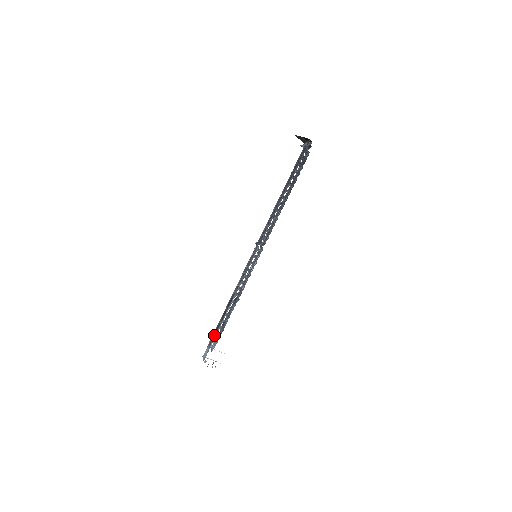
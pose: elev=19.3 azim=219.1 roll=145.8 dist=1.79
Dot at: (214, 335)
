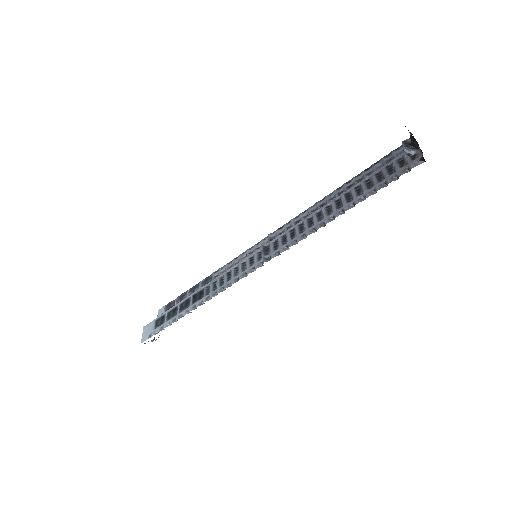
Dot at: (164, 320)
